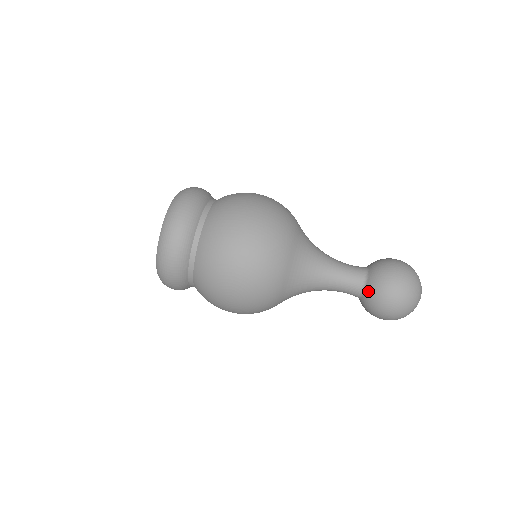
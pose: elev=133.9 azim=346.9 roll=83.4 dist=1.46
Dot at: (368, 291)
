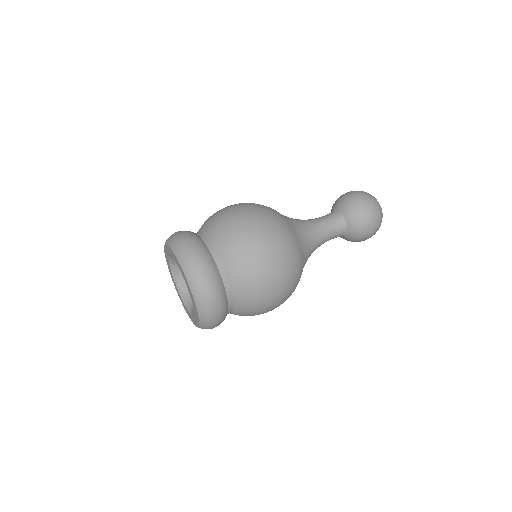
Dot at: (349, 218)
